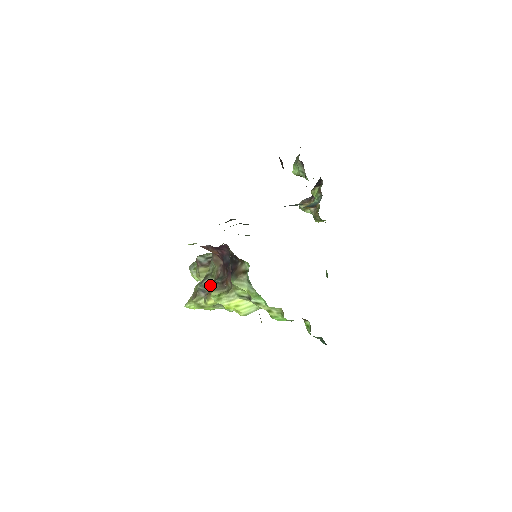
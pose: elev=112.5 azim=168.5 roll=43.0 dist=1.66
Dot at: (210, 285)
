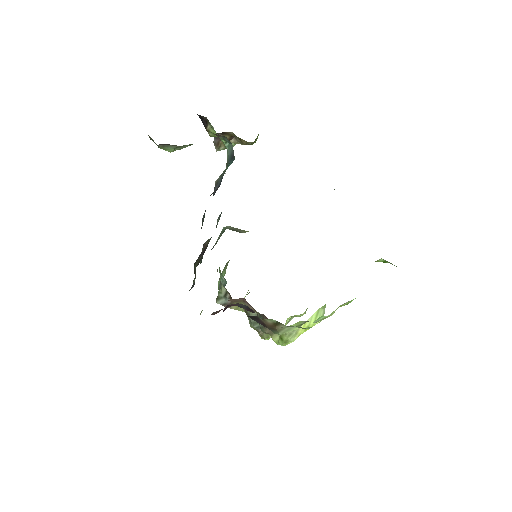
Dot at: occluded
